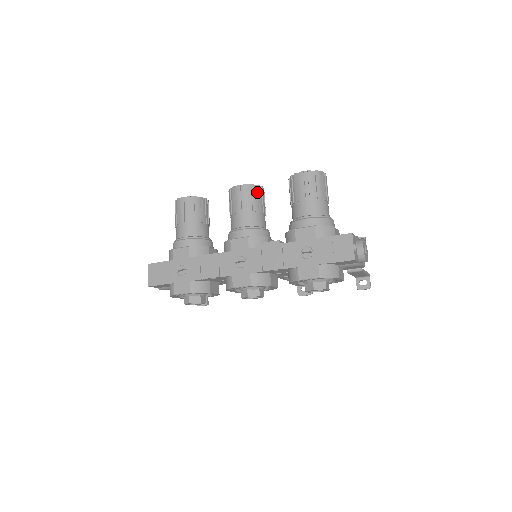
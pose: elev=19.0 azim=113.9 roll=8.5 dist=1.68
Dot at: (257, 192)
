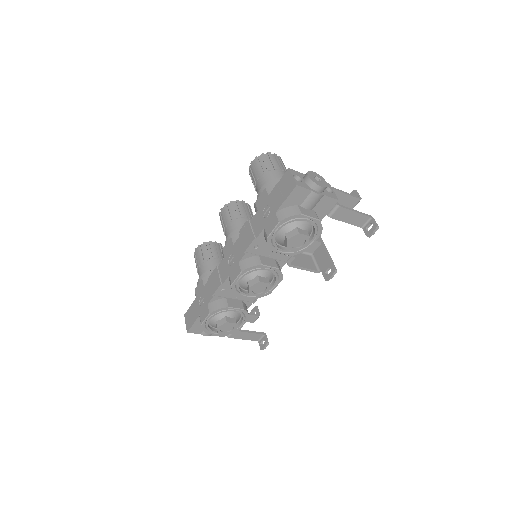
Dot at: (237, 205)
